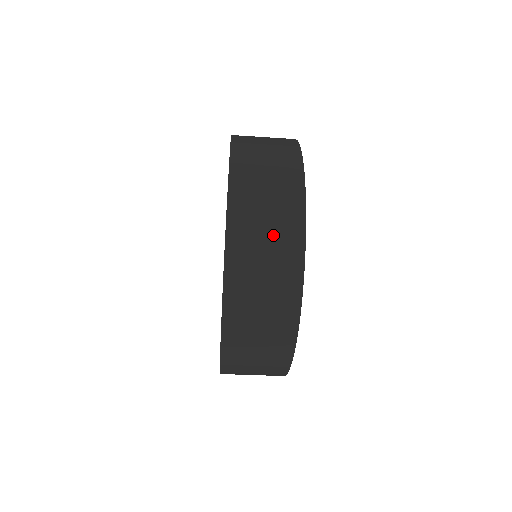
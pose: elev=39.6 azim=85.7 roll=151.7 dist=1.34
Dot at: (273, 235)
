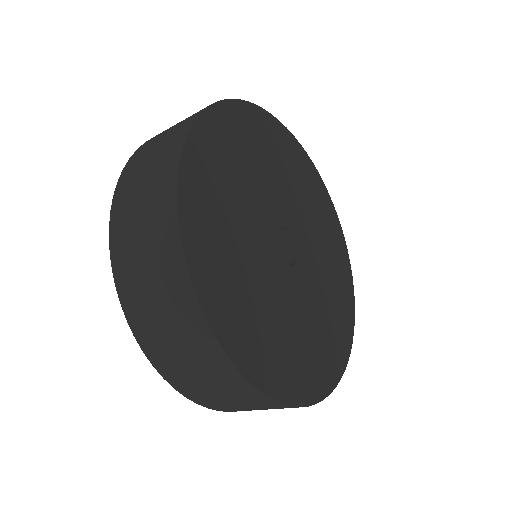
Dot at: (262, 409)
